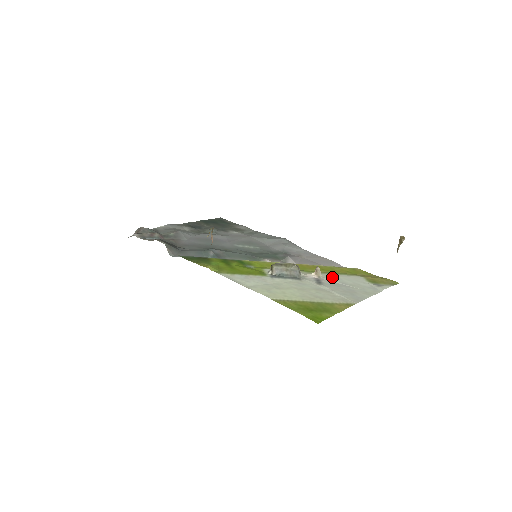
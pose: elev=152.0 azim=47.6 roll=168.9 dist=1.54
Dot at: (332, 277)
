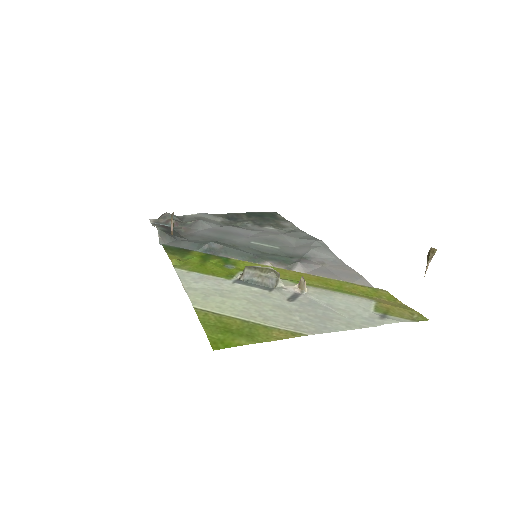
Dot at: (322, 295)
